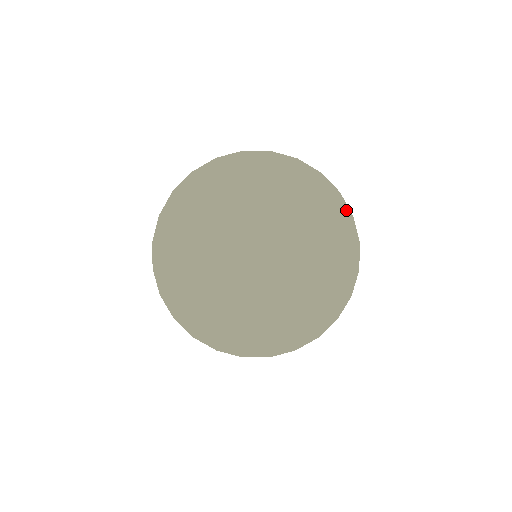
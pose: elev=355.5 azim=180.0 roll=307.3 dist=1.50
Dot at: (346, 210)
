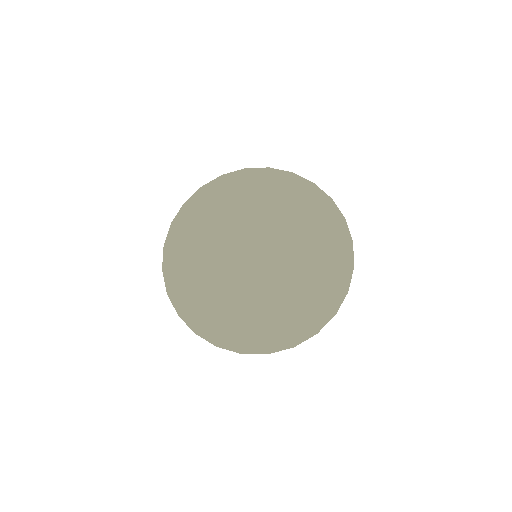
Dot at: (351, 259)
